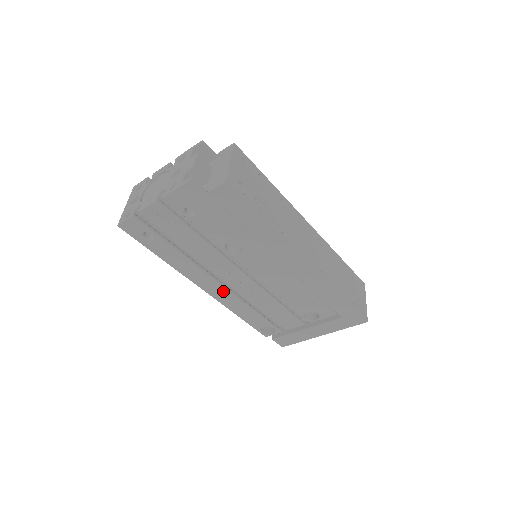
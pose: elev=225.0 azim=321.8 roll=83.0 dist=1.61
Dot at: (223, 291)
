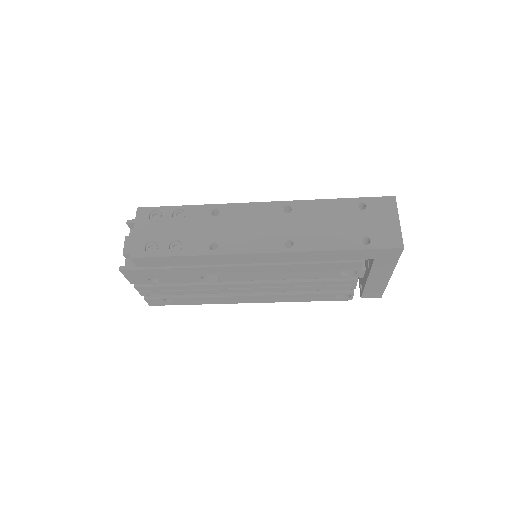
Dot at: (262, 297)
